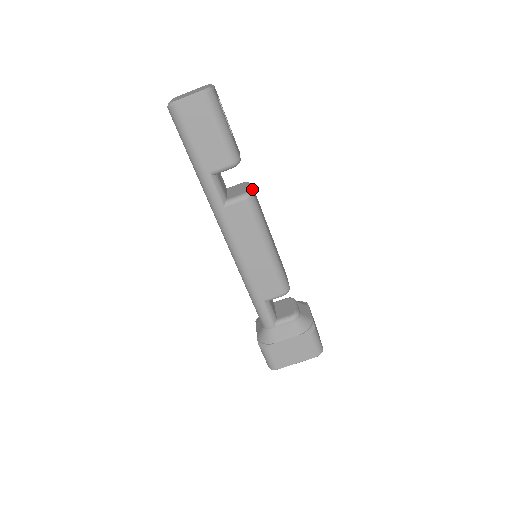
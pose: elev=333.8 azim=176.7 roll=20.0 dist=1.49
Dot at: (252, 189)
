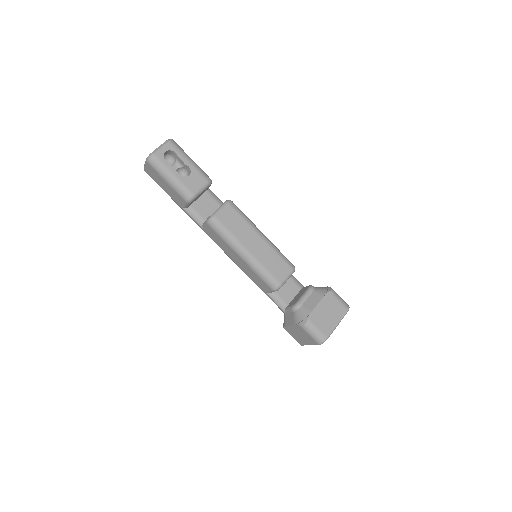
Dot at: (218, 212)
